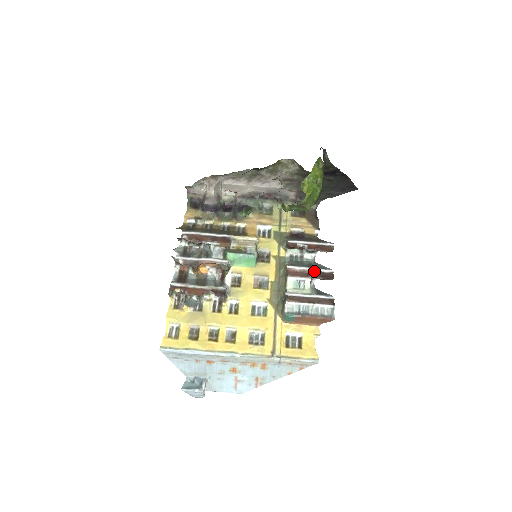
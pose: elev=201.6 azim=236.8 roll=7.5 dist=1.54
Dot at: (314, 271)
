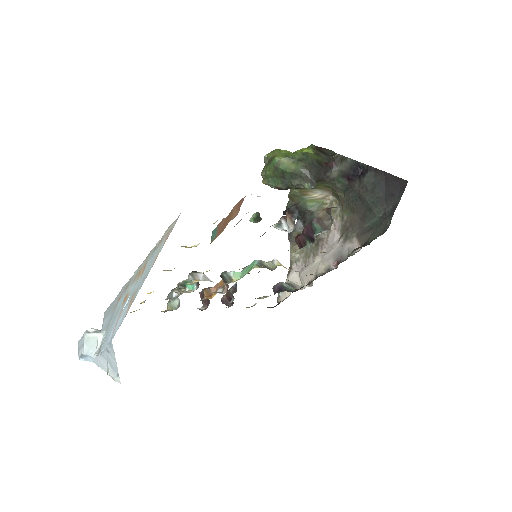
Dot at: occluded
